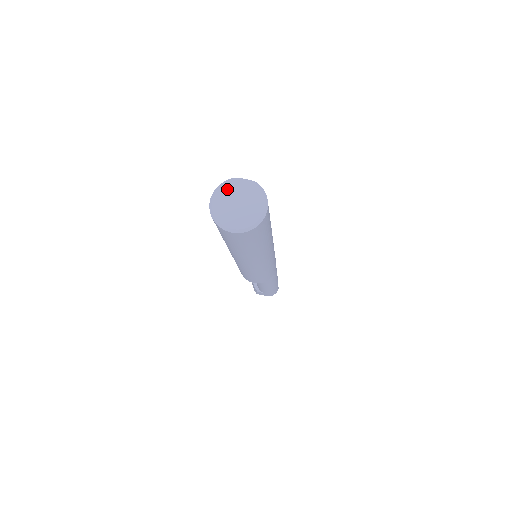
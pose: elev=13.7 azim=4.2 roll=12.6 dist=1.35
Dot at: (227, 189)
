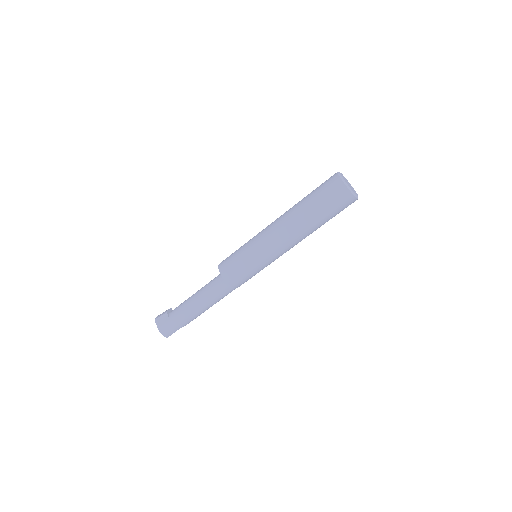
Dot at: occluded
